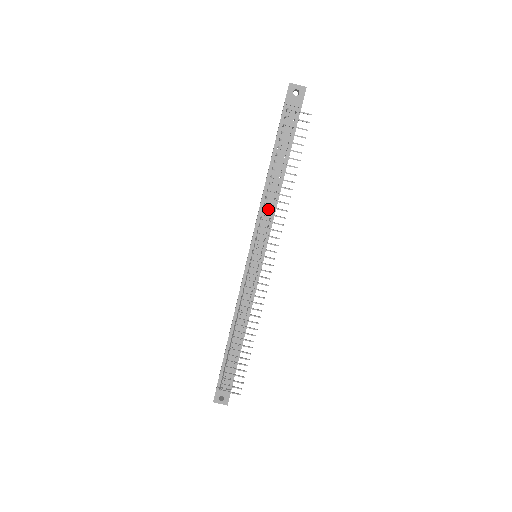
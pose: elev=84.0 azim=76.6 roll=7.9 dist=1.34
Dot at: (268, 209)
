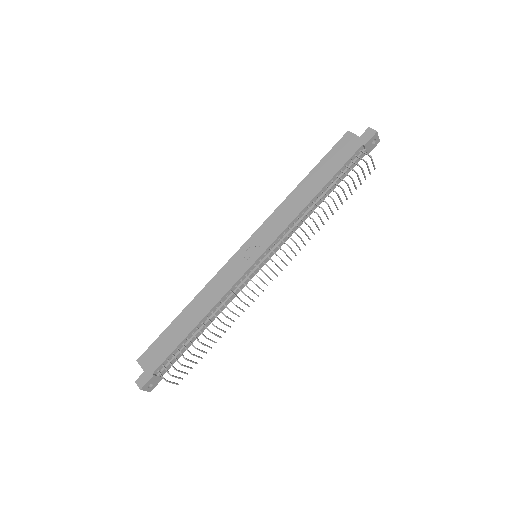
Dot at: (299, 224)
